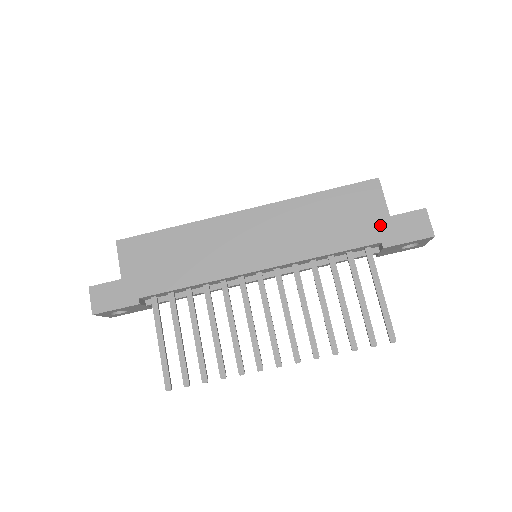
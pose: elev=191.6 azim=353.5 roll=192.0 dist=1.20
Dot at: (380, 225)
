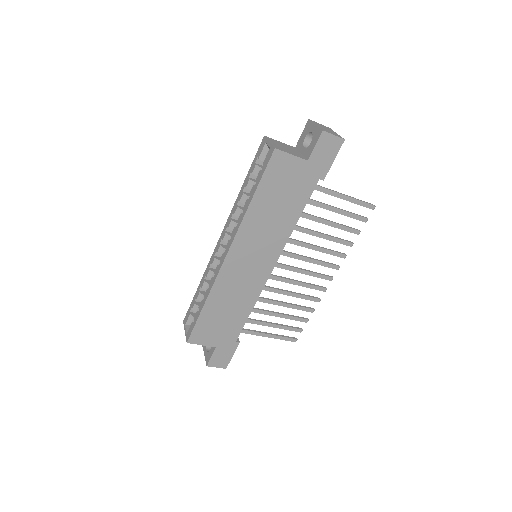
Dot at: (308, 172)
